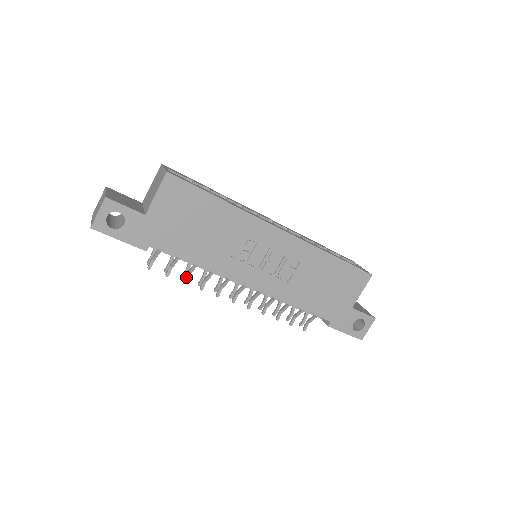
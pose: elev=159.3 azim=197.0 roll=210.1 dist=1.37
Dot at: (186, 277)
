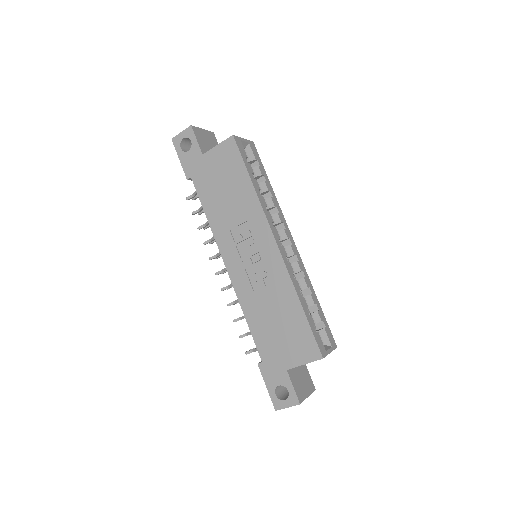
Dot at: (202, 225)
